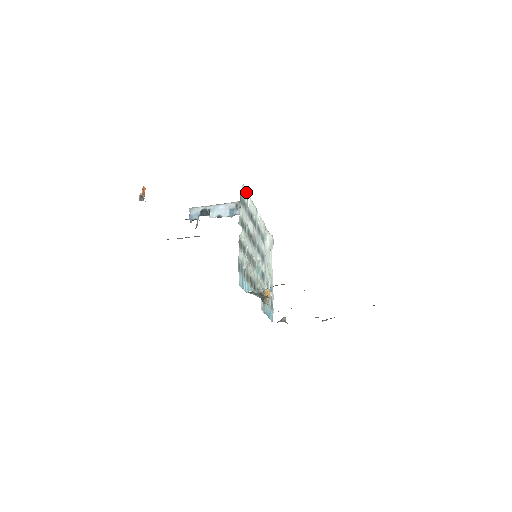
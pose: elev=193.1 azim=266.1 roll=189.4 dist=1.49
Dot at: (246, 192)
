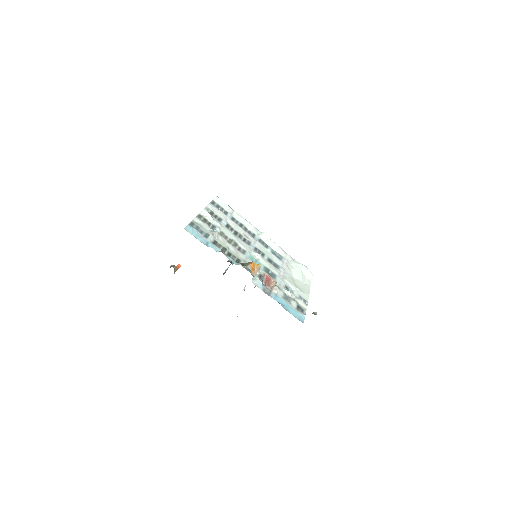
Dot at: (226, 205)
